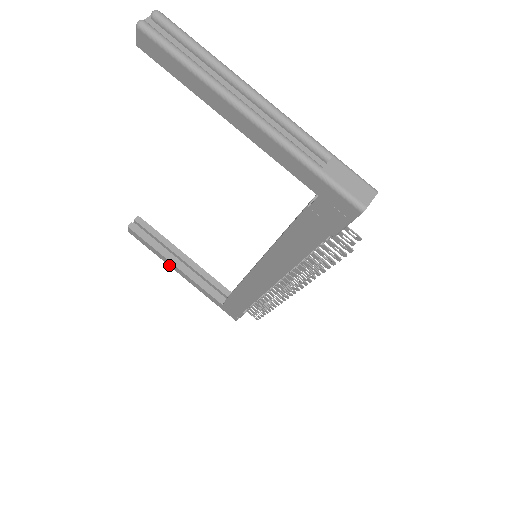
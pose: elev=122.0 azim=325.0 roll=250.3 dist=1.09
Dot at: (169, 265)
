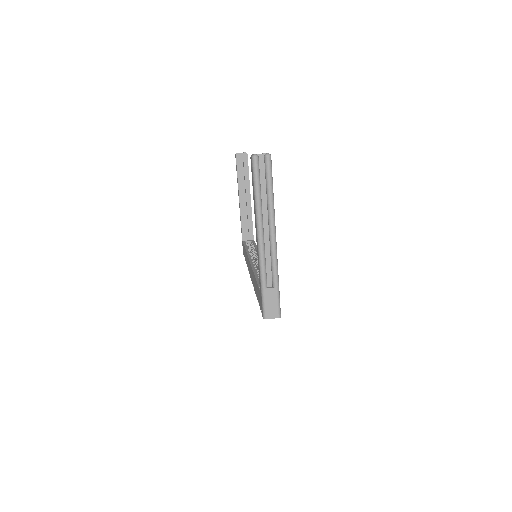
Dot at: (238, 193)
